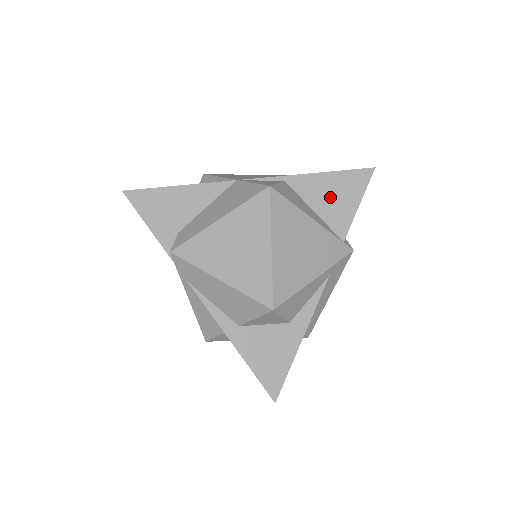
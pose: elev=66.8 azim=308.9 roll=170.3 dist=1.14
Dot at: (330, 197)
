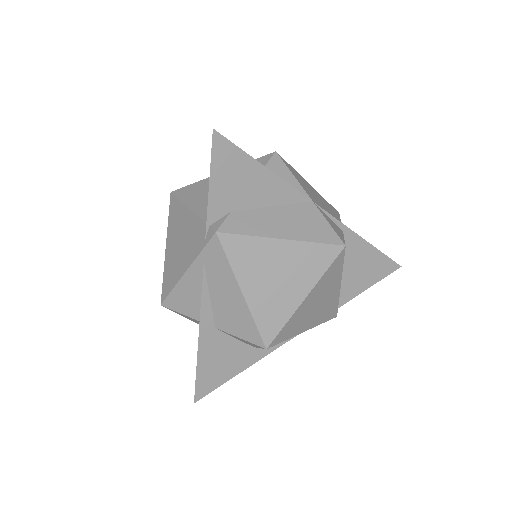
Dot at: (359, 267)
